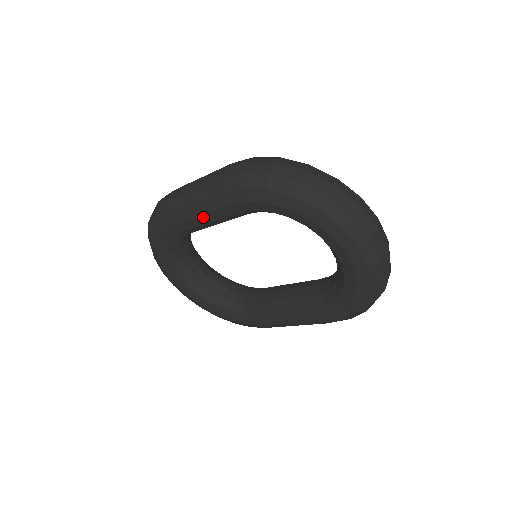
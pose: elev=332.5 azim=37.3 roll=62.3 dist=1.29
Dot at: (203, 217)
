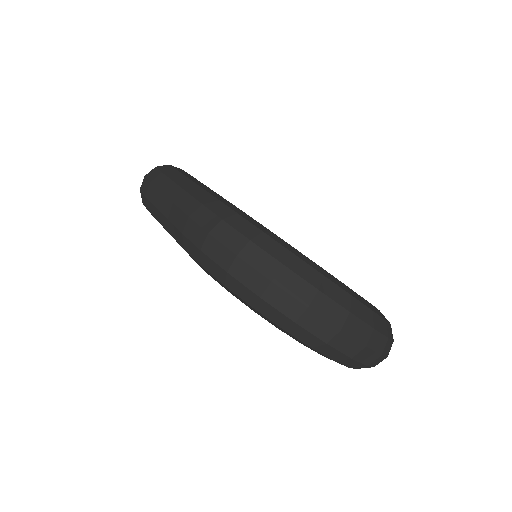
Dot at: occluded
